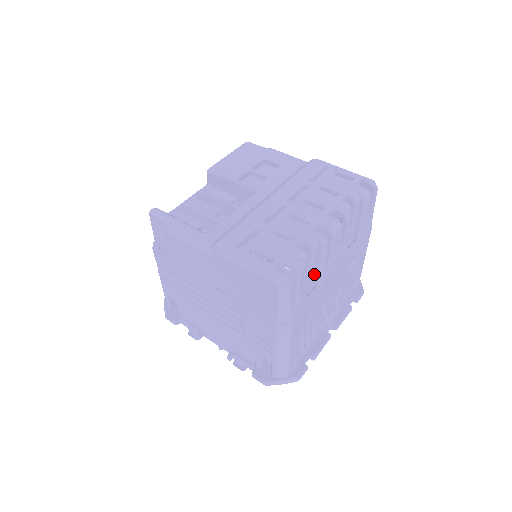
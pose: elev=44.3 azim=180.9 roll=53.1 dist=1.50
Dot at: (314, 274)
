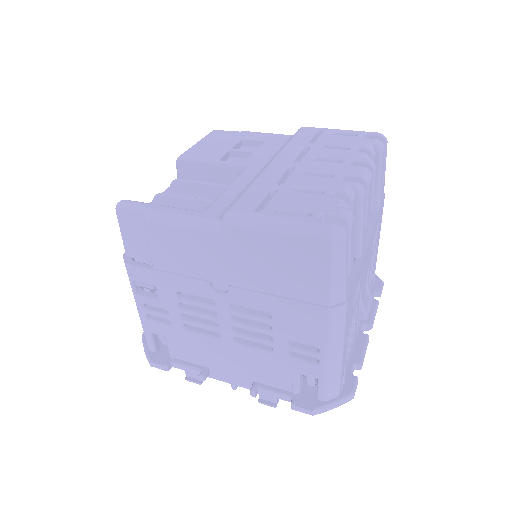
Dot at: occluded
